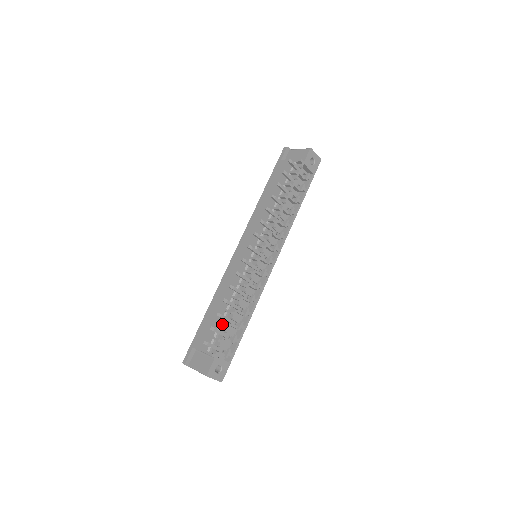
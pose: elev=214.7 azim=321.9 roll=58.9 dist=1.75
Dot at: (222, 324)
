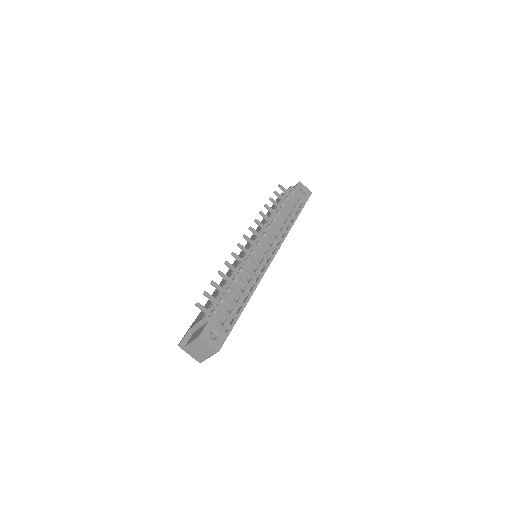
Dot at: (218, 294)
